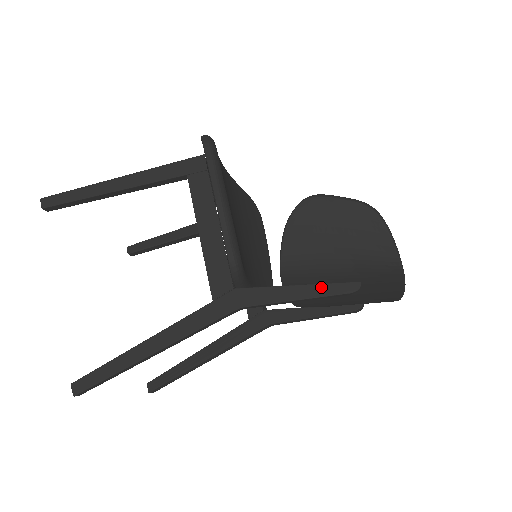
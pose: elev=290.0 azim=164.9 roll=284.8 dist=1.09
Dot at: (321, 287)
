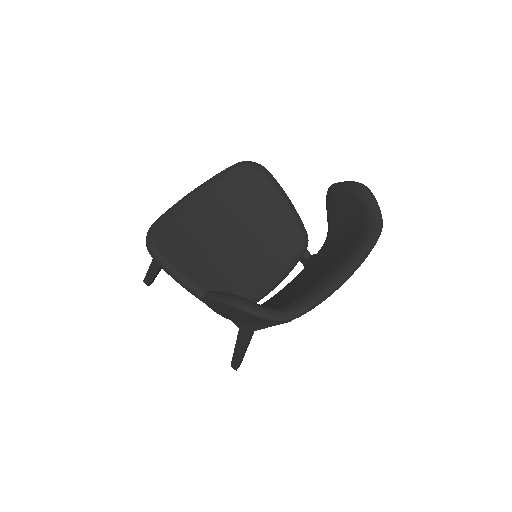
Dot at: occluded
